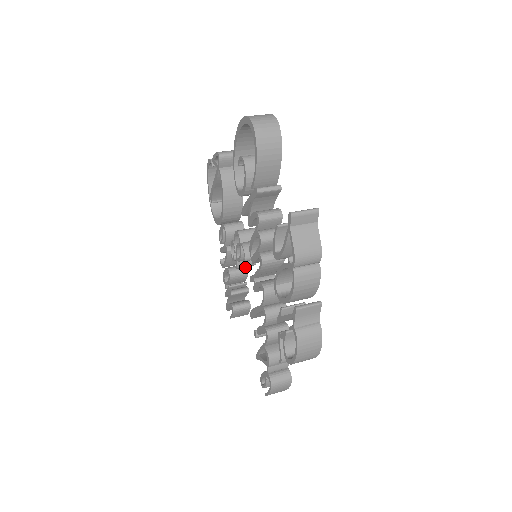
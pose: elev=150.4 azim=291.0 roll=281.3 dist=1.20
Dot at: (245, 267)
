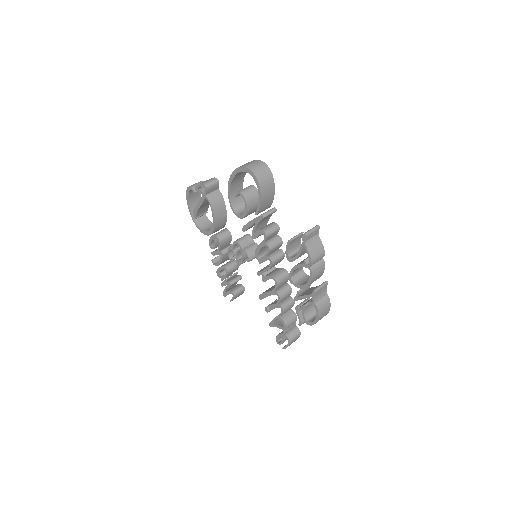
Dot at: occluded
